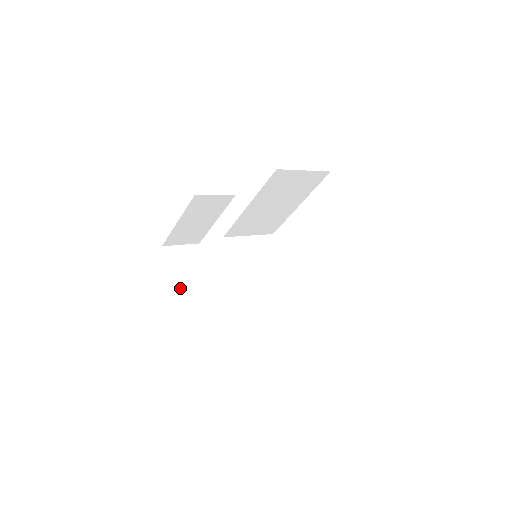
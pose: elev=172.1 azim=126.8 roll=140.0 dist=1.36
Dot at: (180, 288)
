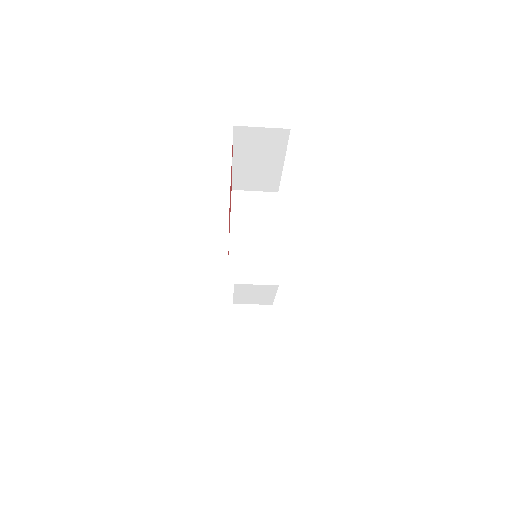
Dot at: occluded
